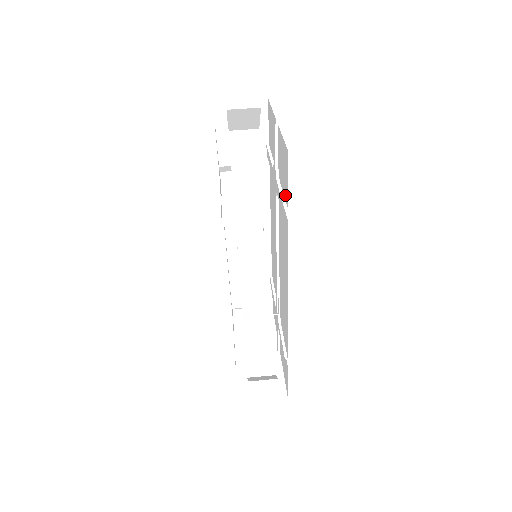
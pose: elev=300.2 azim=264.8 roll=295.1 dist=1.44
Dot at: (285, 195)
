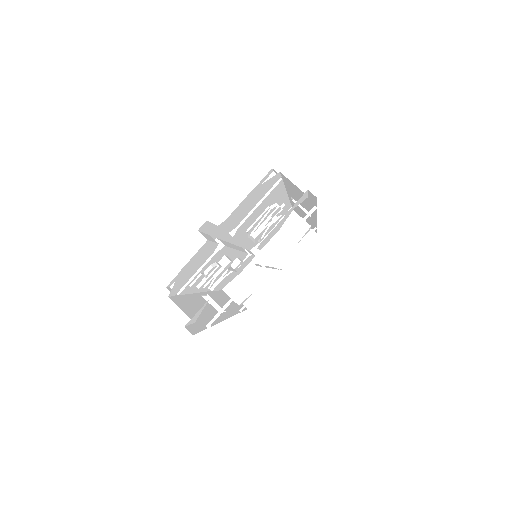
Dot at: (219, 315)
